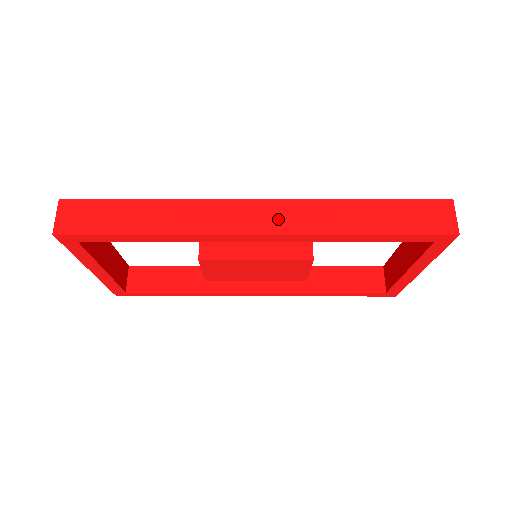
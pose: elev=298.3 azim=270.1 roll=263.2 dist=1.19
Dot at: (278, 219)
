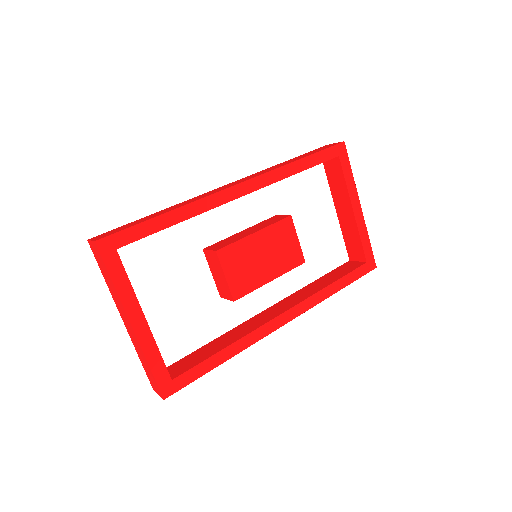
Dot at: (246, 179)
